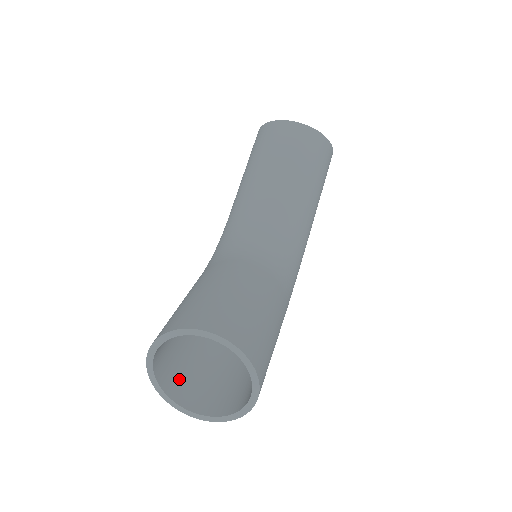
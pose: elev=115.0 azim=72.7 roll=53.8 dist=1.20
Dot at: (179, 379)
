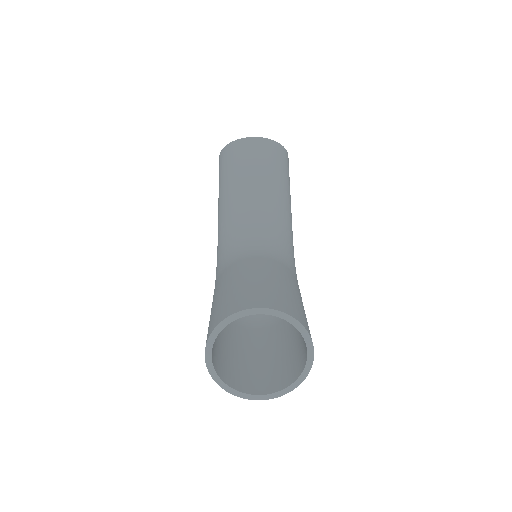
Dot at: (232, 373)
